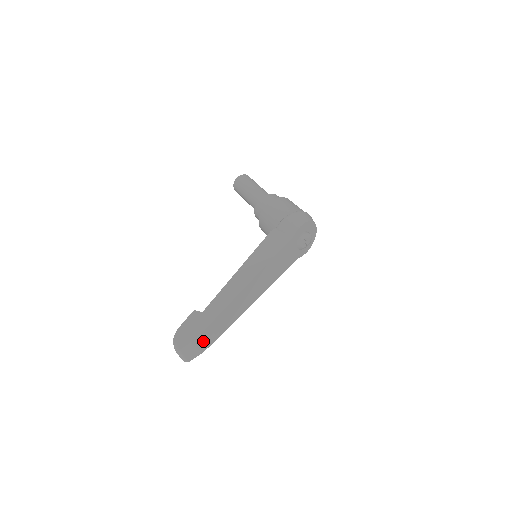
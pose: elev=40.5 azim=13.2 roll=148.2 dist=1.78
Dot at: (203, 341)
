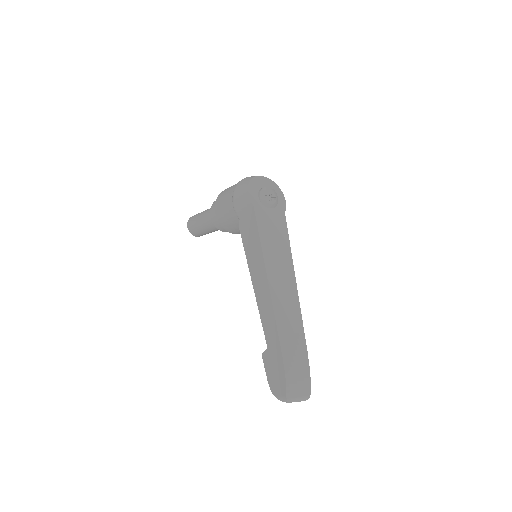
Dot at: (296, 367)
